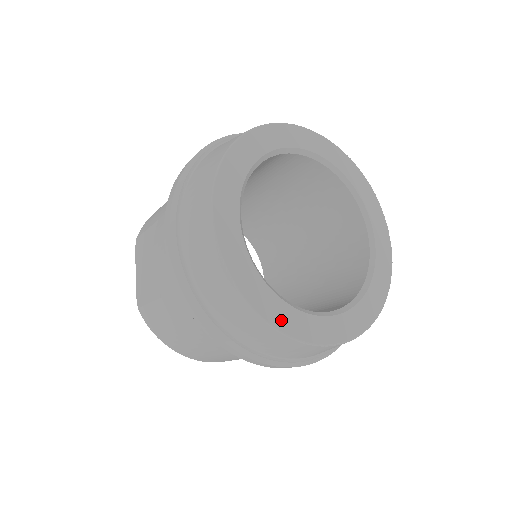
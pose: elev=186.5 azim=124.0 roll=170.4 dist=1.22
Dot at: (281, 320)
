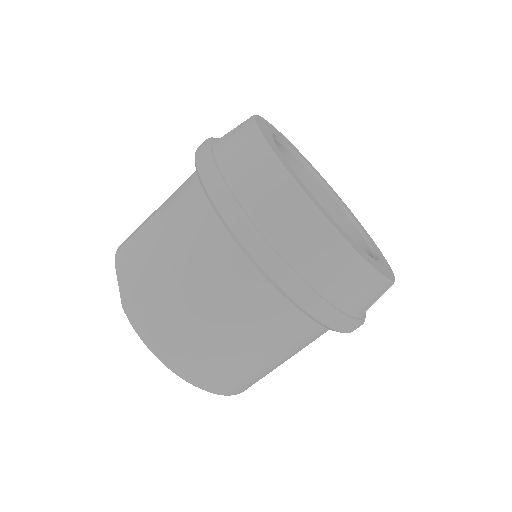
Dot at: (341, 232)
